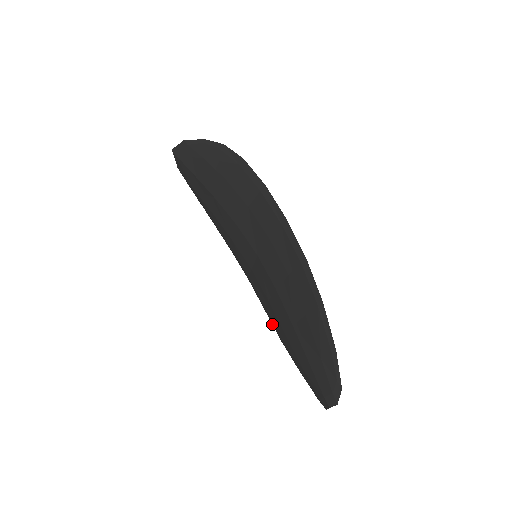
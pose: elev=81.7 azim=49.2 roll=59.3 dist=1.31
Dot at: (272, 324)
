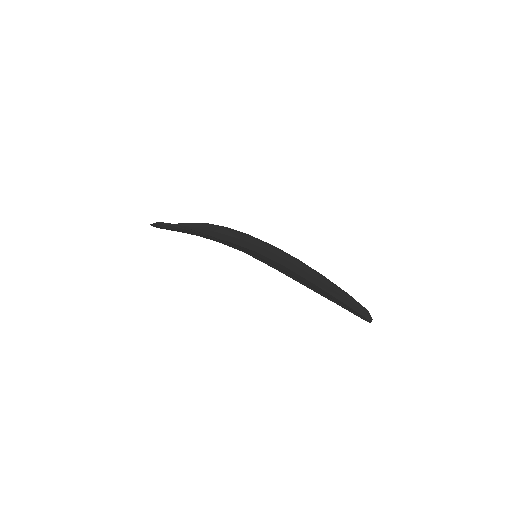
Dot at: (310, 267)
